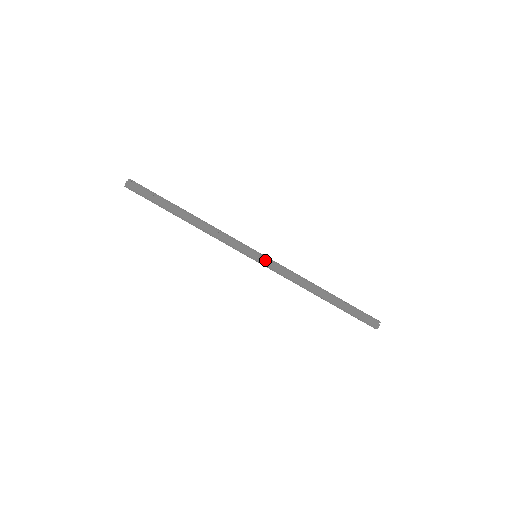
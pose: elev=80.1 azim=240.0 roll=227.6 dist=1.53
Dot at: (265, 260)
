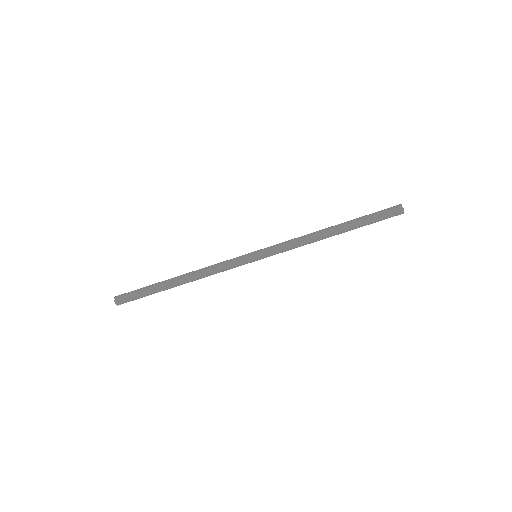
Dot at: (265, 253)
